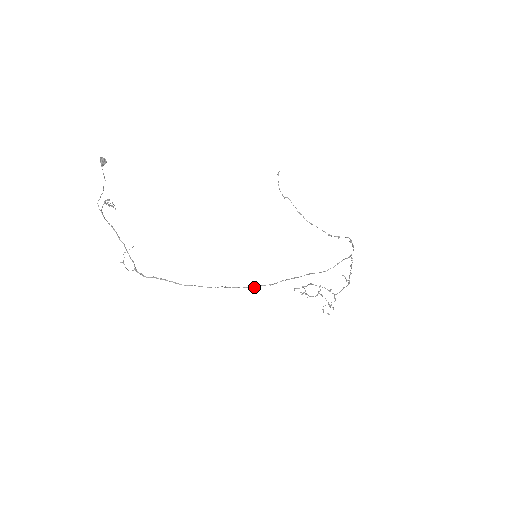
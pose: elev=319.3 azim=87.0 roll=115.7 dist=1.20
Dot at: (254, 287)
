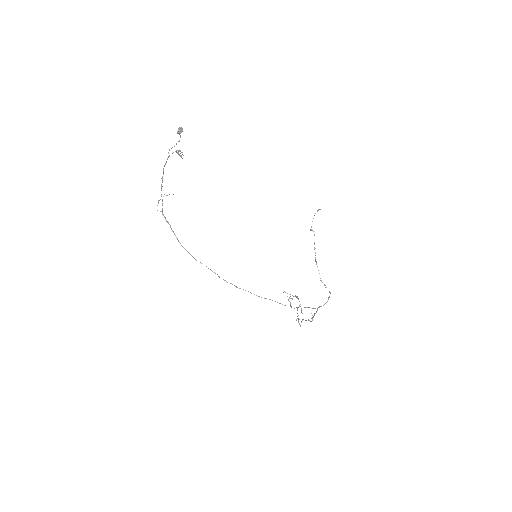
Dot at: (225, 280)
